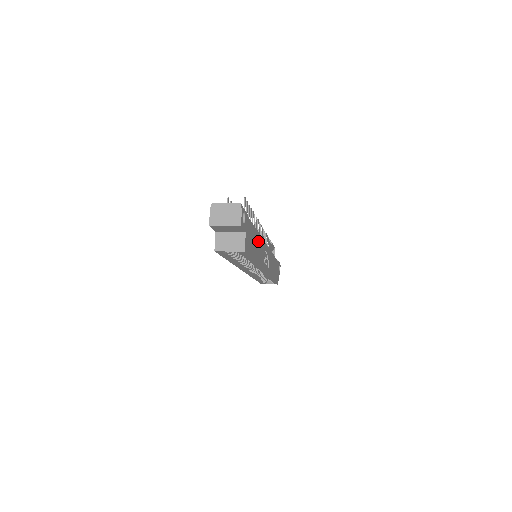
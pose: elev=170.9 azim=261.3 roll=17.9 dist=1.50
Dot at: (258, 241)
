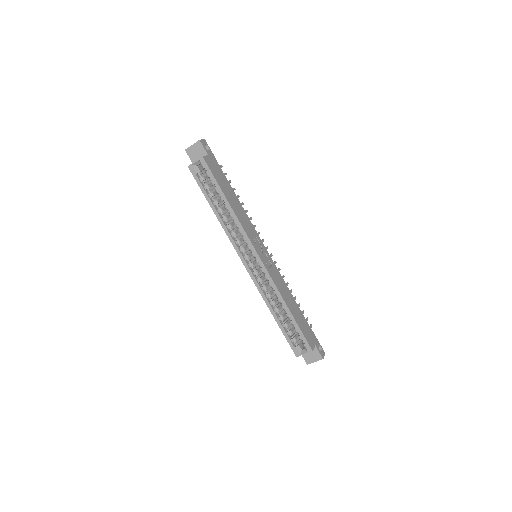
Dot at: (238, 204)
